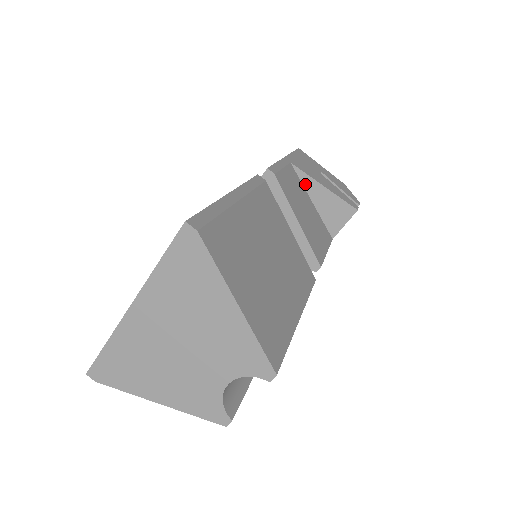
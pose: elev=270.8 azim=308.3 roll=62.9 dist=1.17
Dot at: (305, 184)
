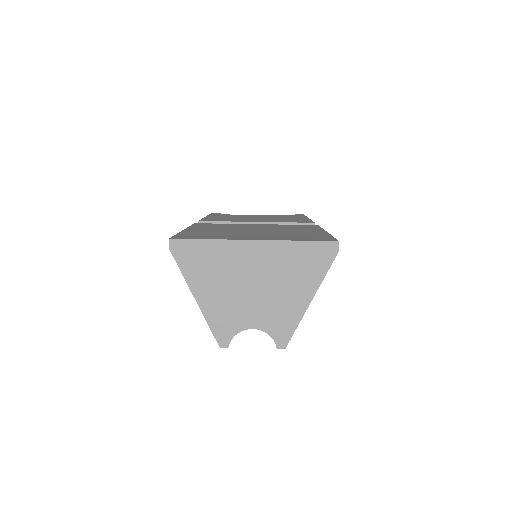
Dot at: occluded
